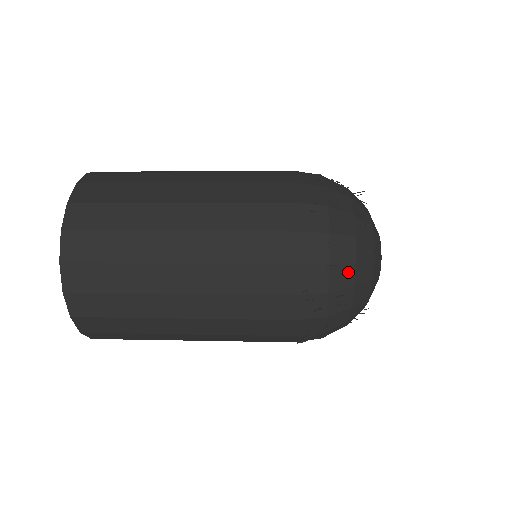
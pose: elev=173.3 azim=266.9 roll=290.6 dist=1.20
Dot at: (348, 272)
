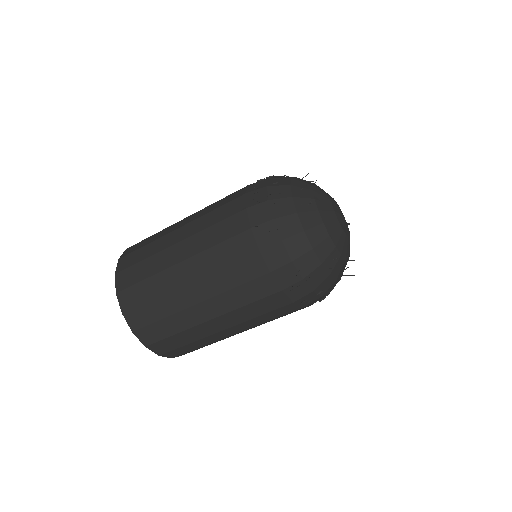
Dot at: (293, 221)
